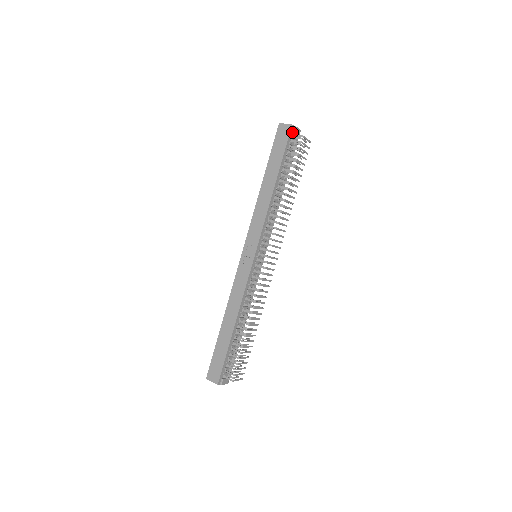
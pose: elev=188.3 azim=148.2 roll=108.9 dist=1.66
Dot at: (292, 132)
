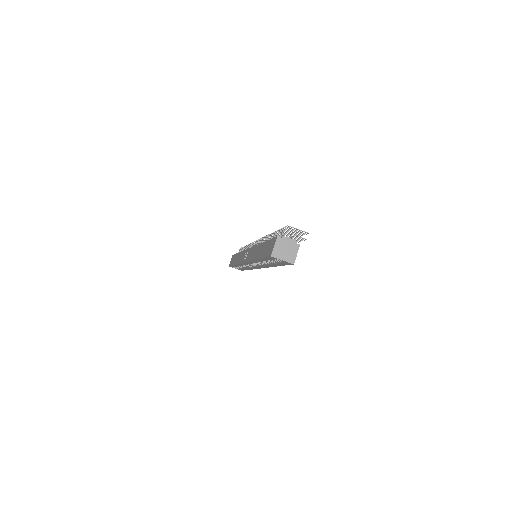
Dot at: occluded
